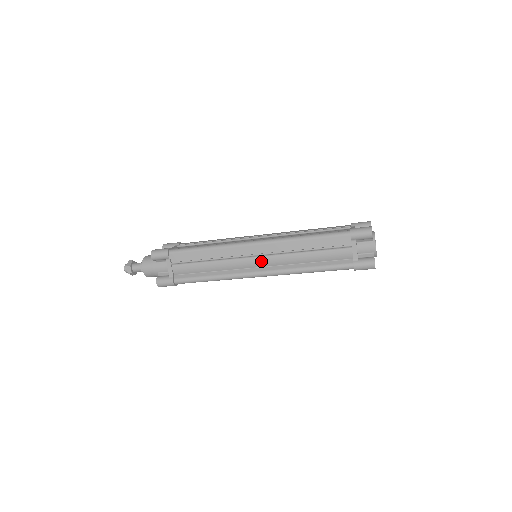
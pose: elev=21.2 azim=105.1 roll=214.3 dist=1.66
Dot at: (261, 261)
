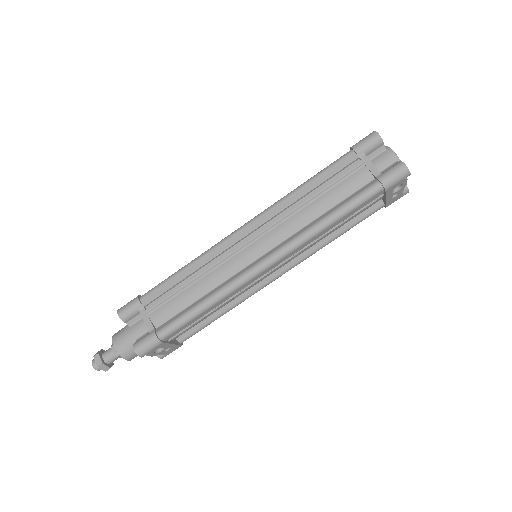
Dot at: (260, 245)
